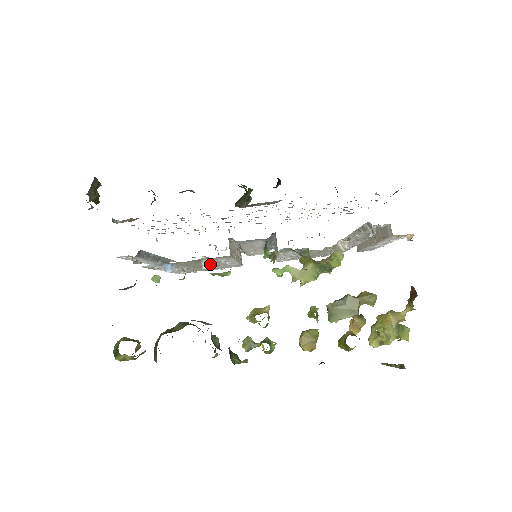
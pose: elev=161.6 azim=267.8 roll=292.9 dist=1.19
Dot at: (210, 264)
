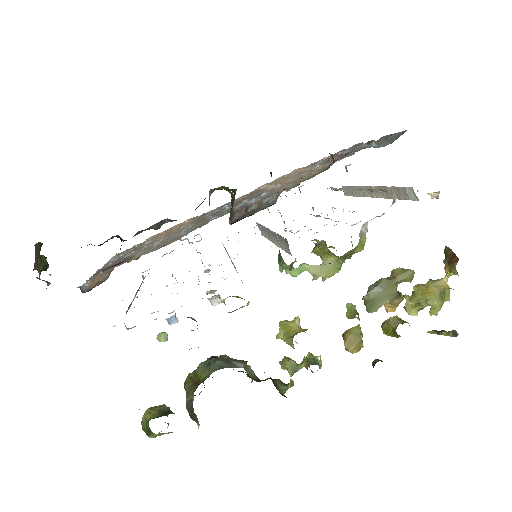
Dot at: (221, 300)
